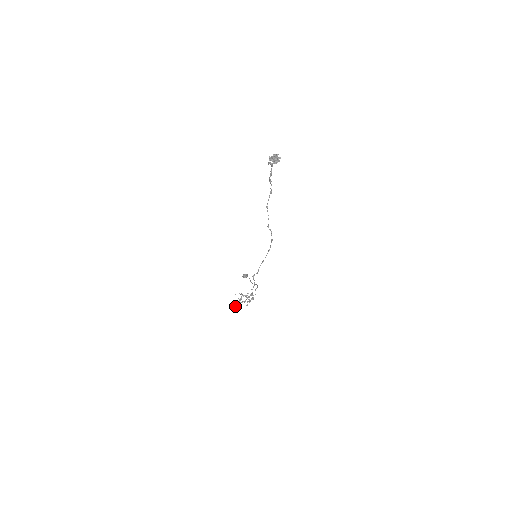
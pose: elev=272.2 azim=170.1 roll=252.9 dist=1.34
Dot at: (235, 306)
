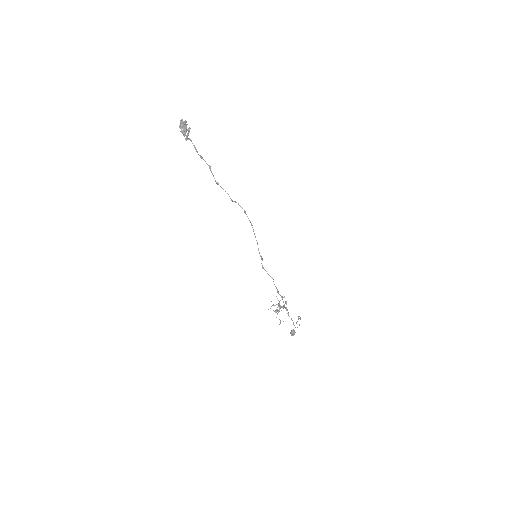
Dot at: occluded
